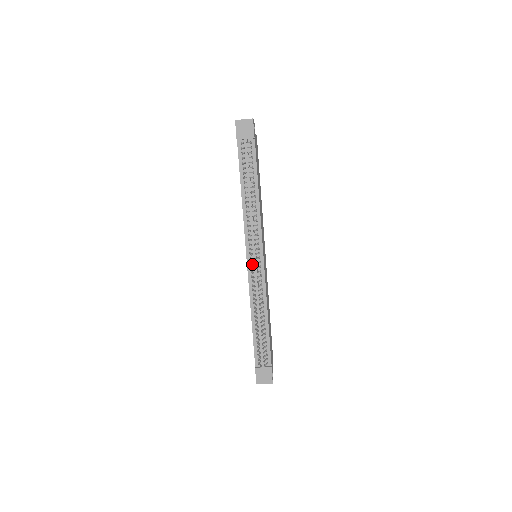
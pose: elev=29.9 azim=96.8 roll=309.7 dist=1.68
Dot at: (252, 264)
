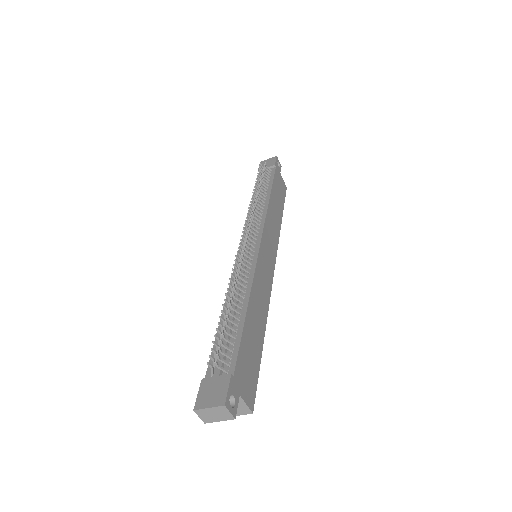
Dot at: (240, 239)
